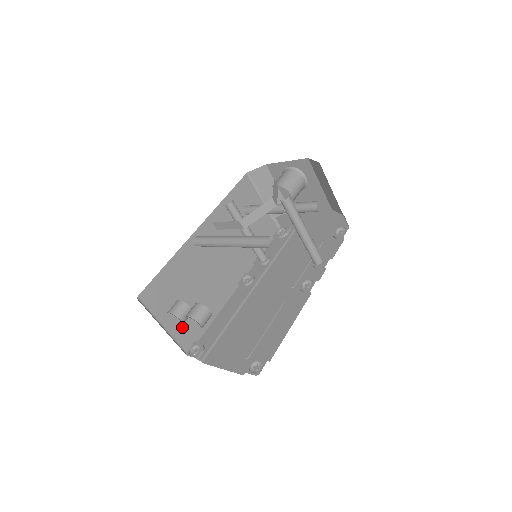
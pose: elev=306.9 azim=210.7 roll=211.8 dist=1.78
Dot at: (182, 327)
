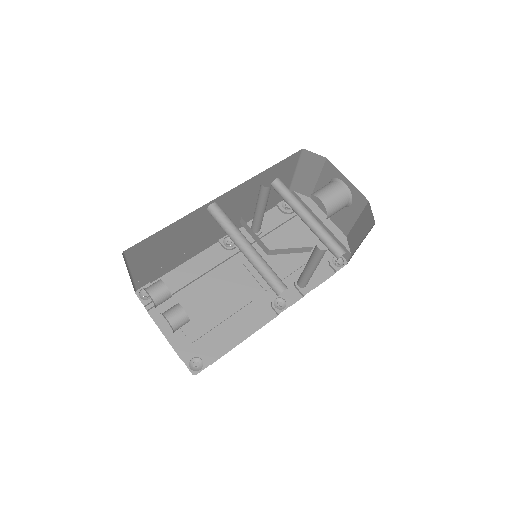
Dot at: (147, 272)
